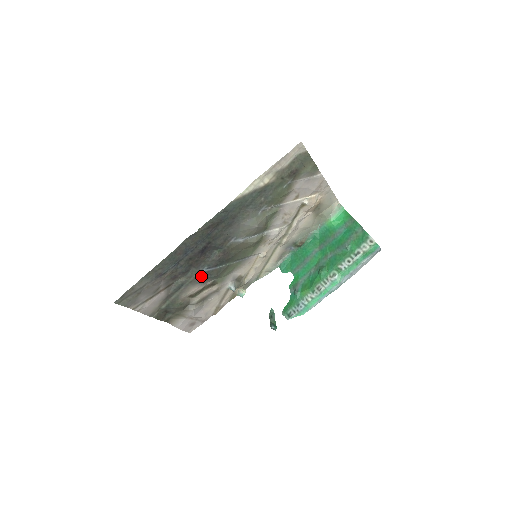
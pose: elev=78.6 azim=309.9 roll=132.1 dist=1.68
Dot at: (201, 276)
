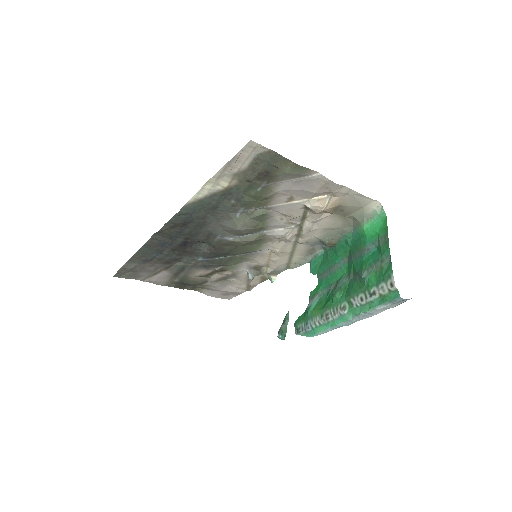
Dot at: (201, 263)
